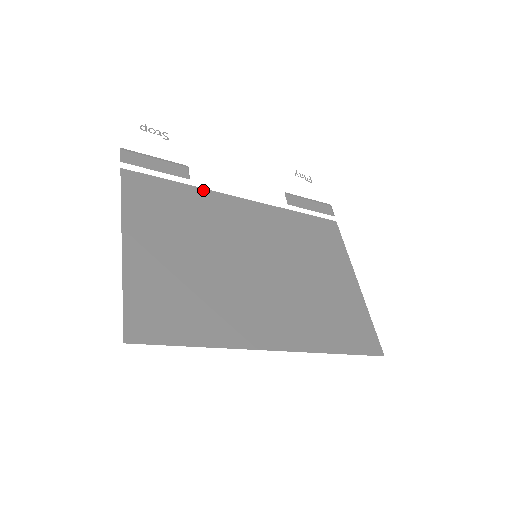
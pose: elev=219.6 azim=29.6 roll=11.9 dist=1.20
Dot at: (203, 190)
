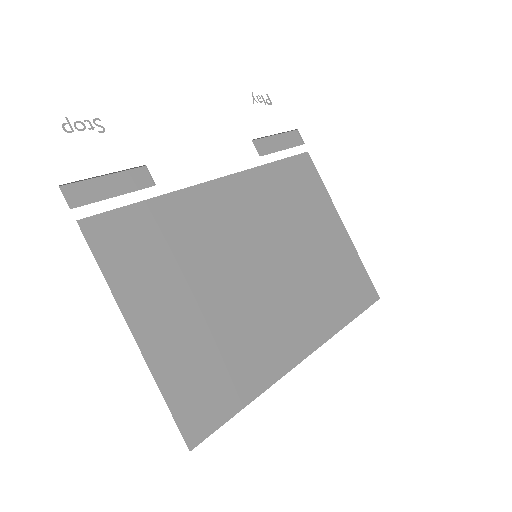
Dot at: (176, 194)
